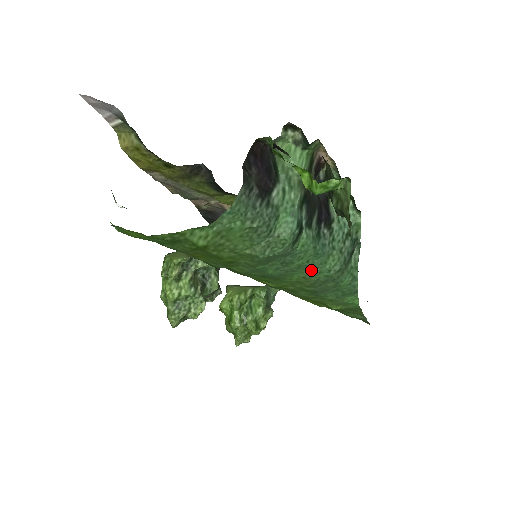
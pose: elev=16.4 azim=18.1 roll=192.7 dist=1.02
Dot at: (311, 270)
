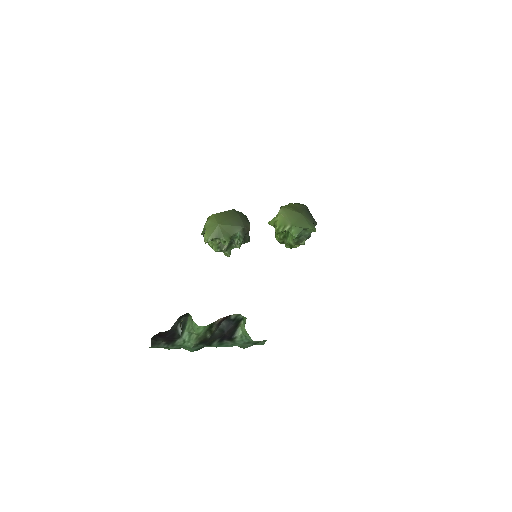
Dot at: occluded
